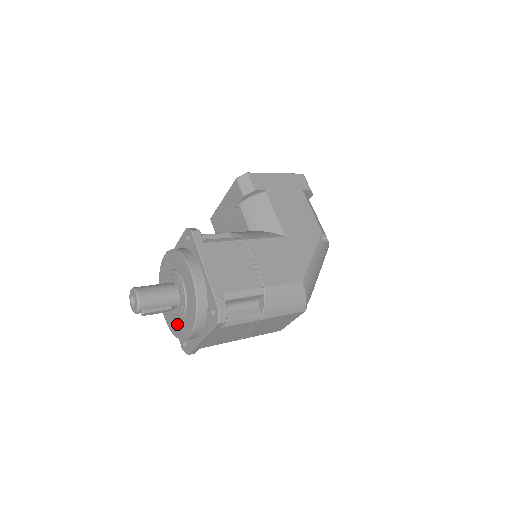
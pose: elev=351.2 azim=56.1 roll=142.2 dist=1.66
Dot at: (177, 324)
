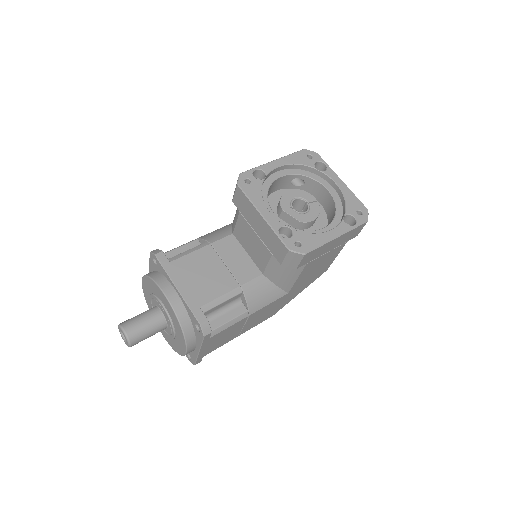
Dot at: occluded
